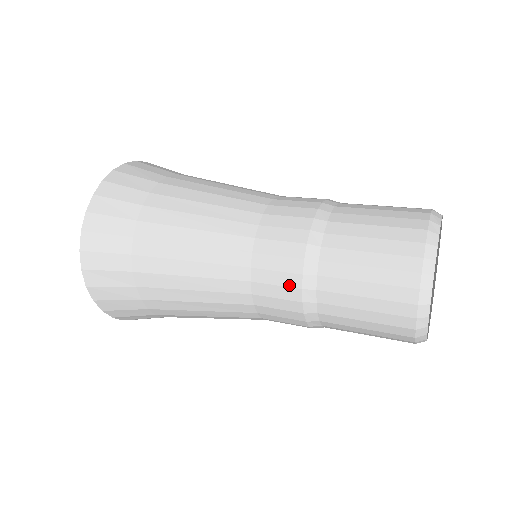
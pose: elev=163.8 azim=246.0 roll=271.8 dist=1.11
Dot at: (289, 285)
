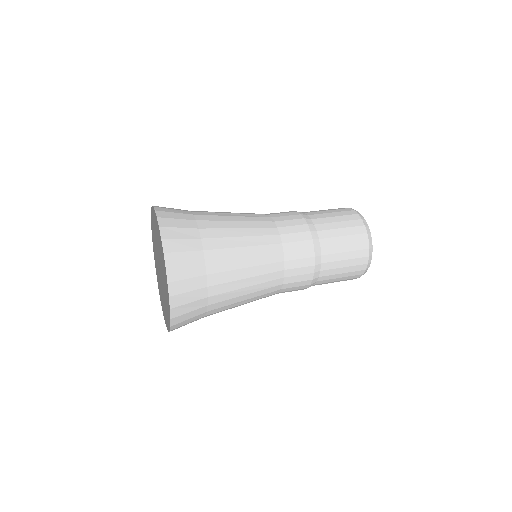
Dot at: occluded
